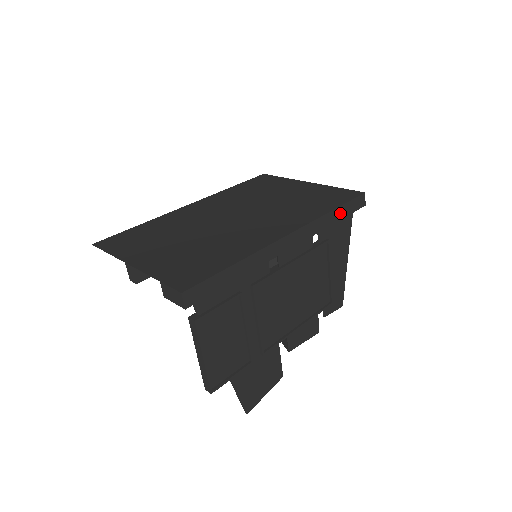
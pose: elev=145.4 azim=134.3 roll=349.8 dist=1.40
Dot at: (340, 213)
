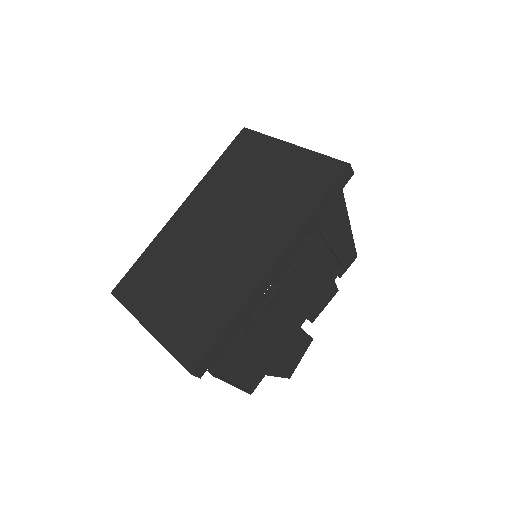
Dot at: (325, 204)
